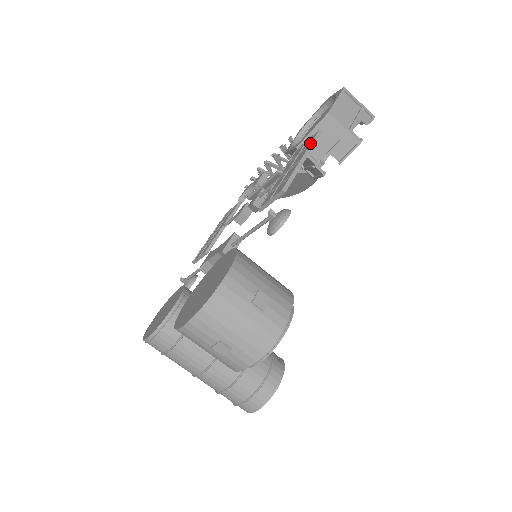
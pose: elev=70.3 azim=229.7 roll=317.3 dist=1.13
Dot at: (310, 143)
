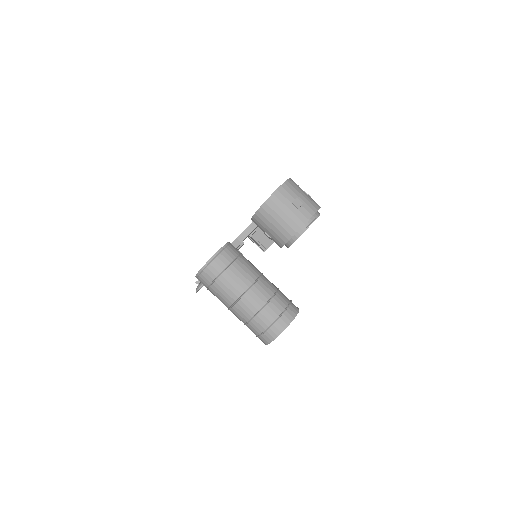
Dot at: occluded
